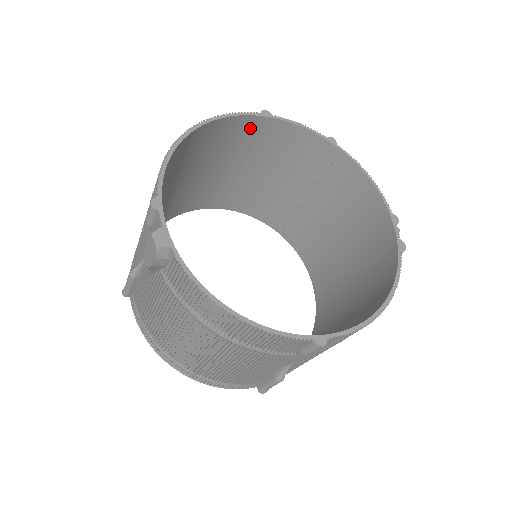
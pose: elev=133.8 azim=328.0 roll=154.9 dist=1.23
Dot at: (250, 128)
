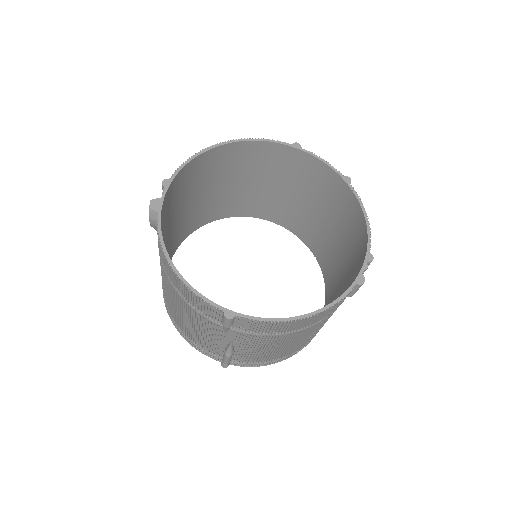
Dot at: (284, 155)
